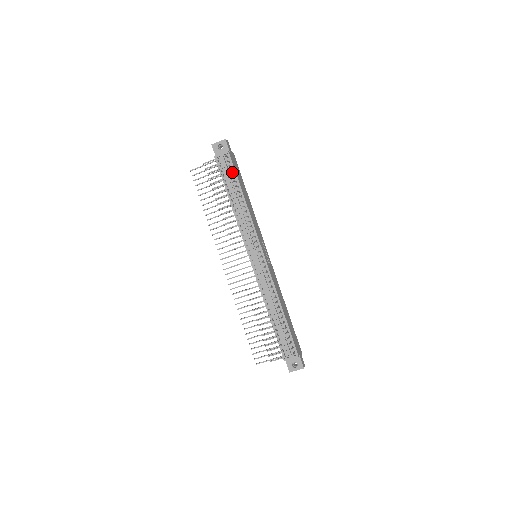
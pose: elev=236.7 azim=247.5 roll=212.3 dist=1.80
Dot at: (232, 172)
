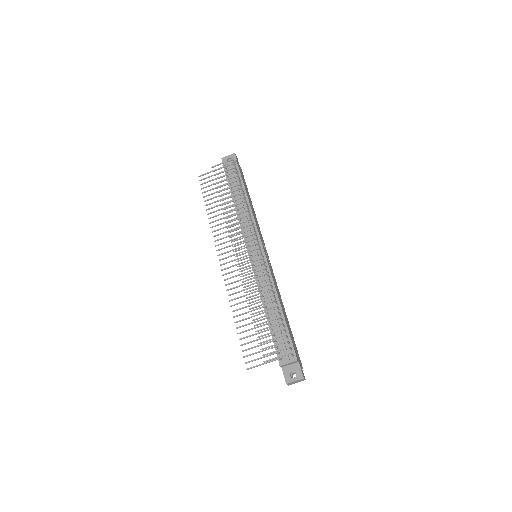
Dot at: occluded
